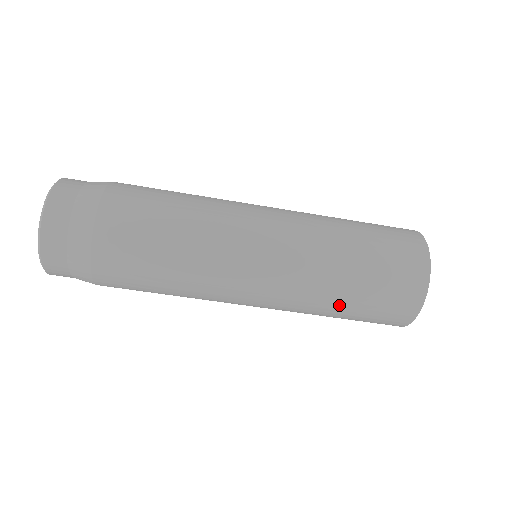
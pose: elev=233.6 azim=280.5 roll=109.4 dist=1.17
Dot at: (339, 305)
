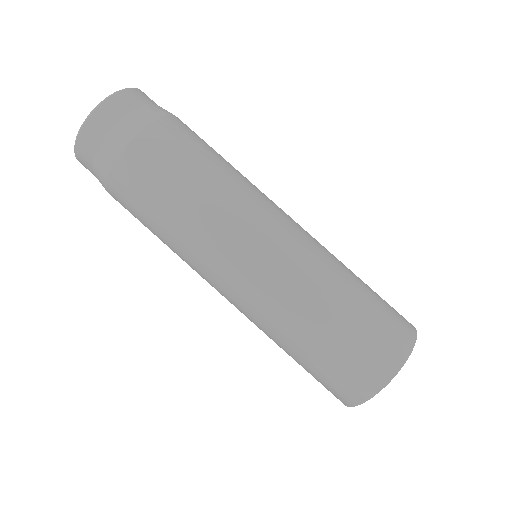
Dot at: (317, 325)
